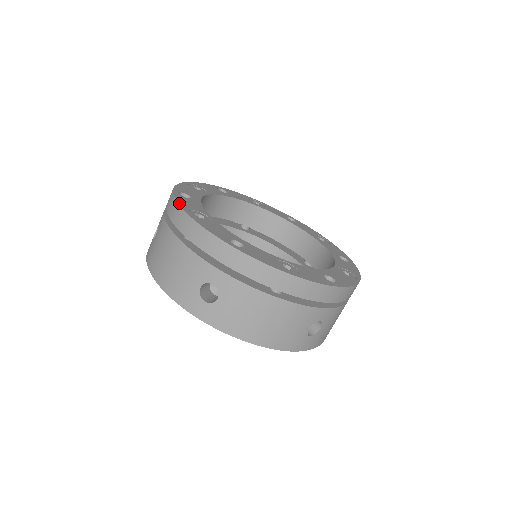
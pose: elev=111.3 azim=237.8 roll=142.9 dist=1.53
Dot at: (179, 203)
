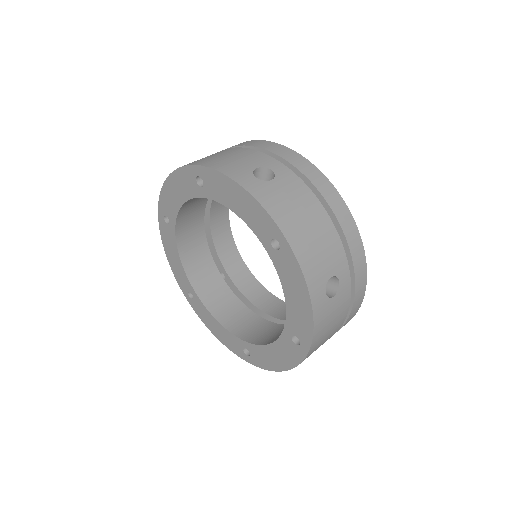
Dot at: occluded
